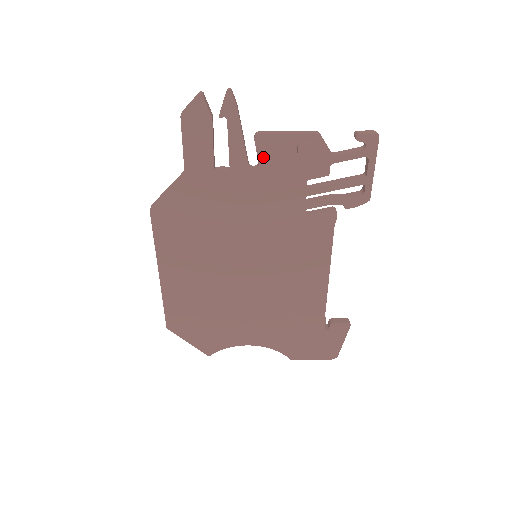
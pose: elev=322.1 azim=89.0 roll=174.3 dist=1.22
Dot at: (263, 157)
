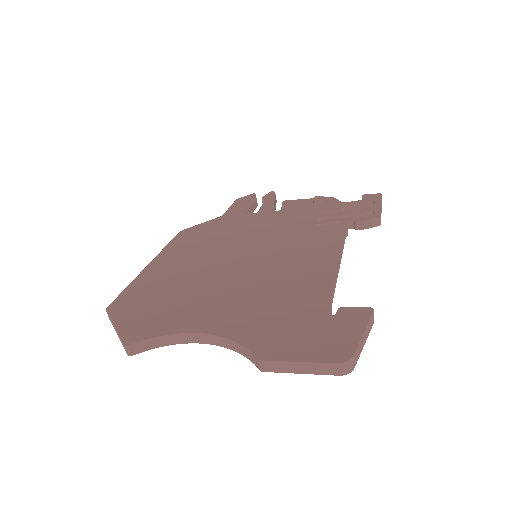
Dot at: (286, 207)
